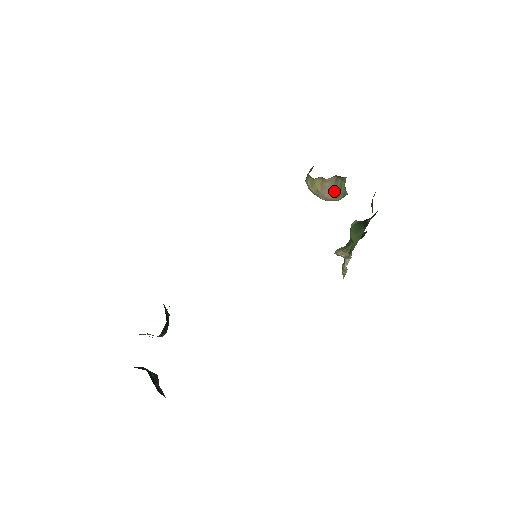
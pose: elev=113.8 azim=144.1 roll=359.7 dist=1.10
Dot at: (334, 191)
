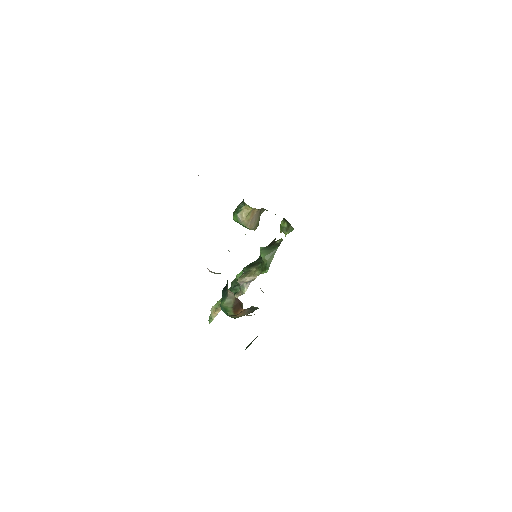
Dot at: (257, 221)
